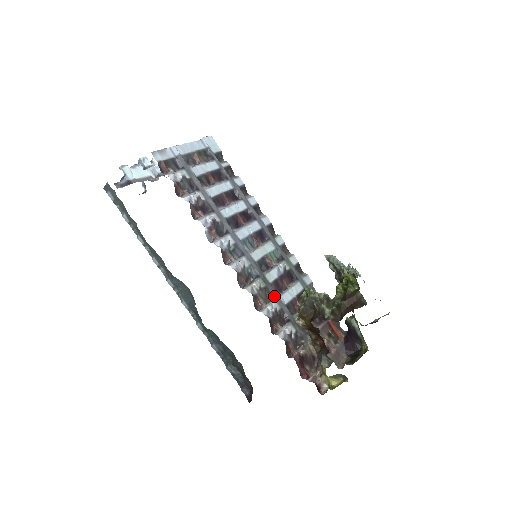
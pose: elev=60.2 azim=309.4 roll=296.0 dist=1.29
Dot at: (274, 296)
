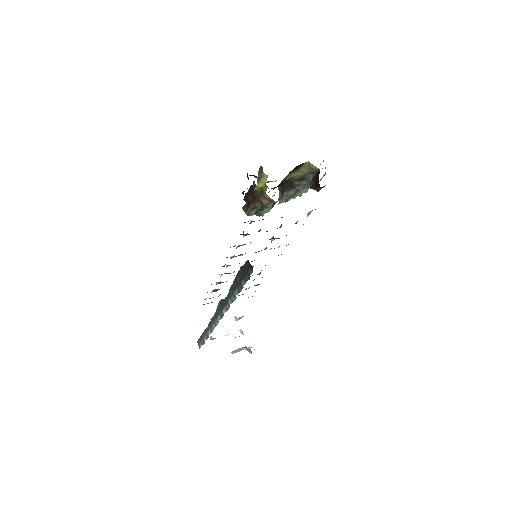
Dot at: occluded
